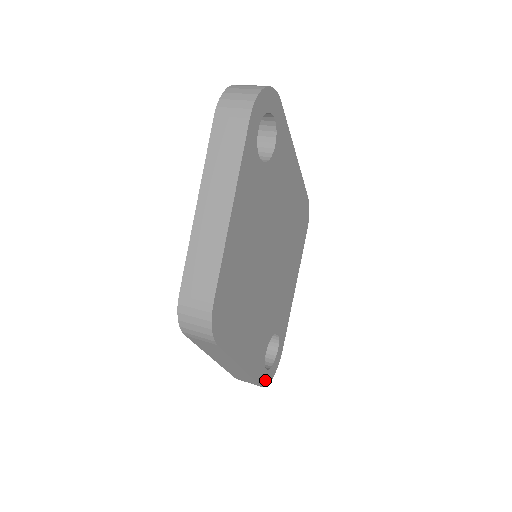
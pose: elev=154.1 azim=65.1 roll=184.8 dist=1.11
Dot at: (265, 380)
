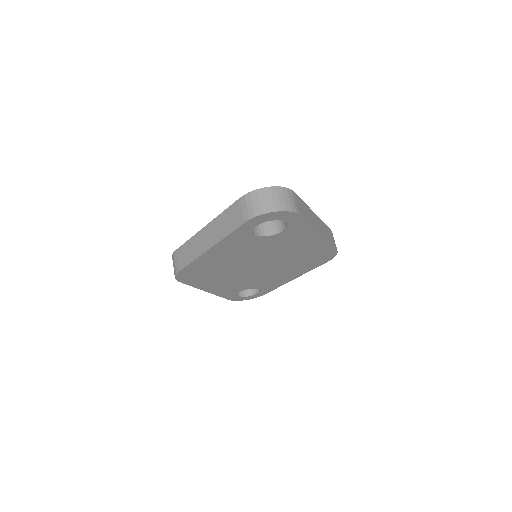
Dot at: (235, 299)
